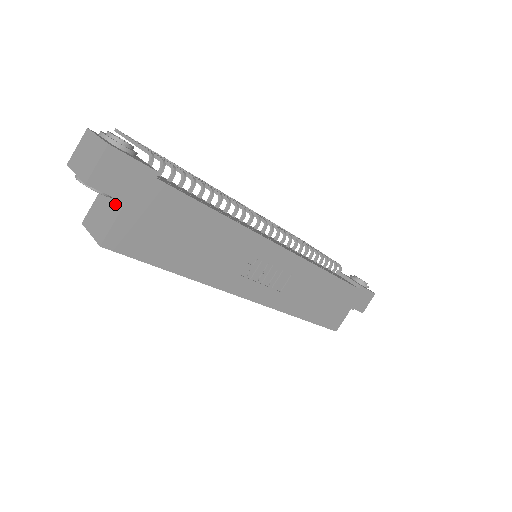
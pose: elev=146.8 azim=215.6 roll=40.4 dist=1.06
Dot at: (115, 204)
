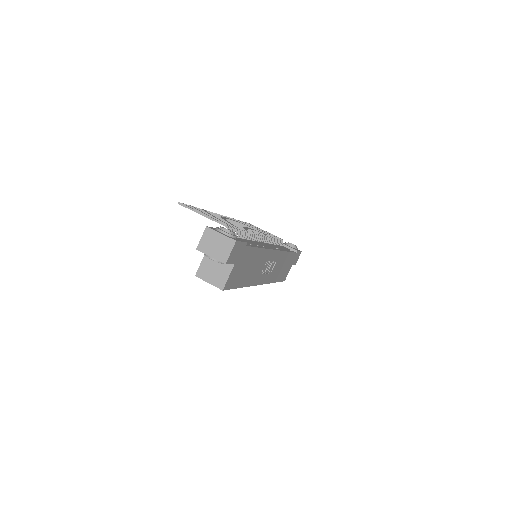
Dot at: (225, 265)
